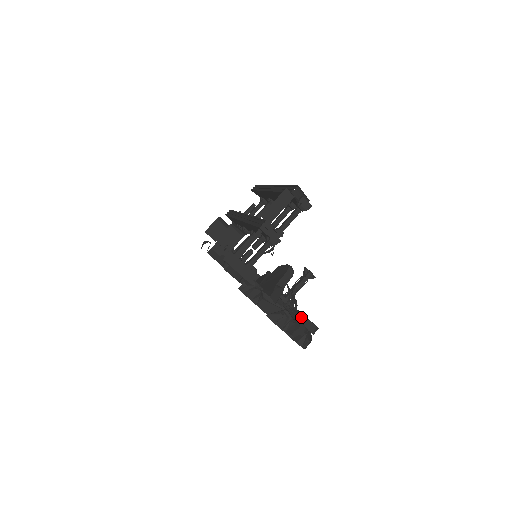
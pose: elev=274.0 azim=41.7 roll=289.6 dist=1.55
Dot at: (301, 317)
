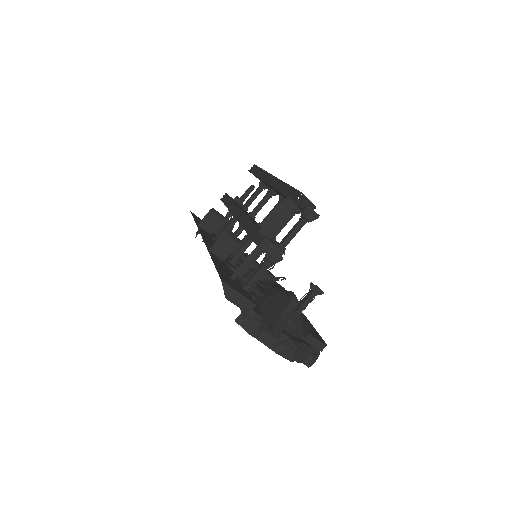
Dot at: (307, 337)
